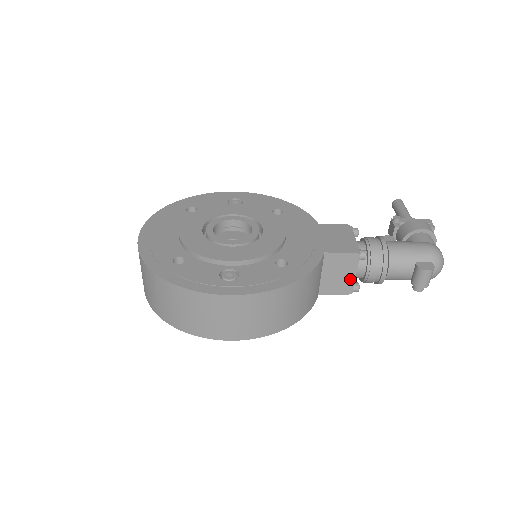
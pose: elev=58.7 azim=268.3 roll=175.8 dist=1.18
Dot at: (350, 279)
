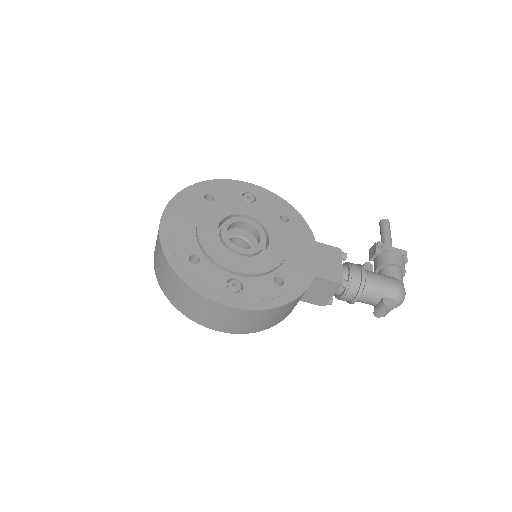
Dot at: (328, 297)
